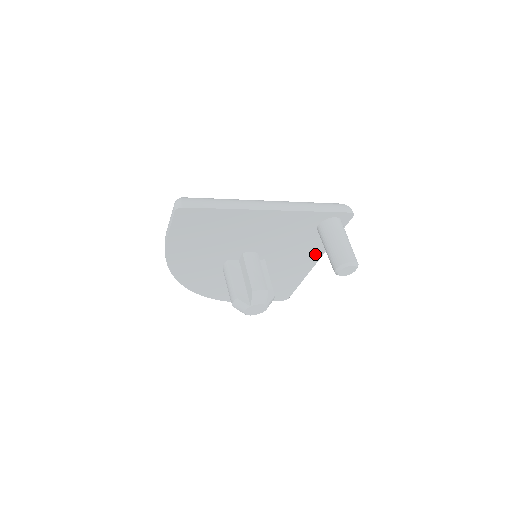
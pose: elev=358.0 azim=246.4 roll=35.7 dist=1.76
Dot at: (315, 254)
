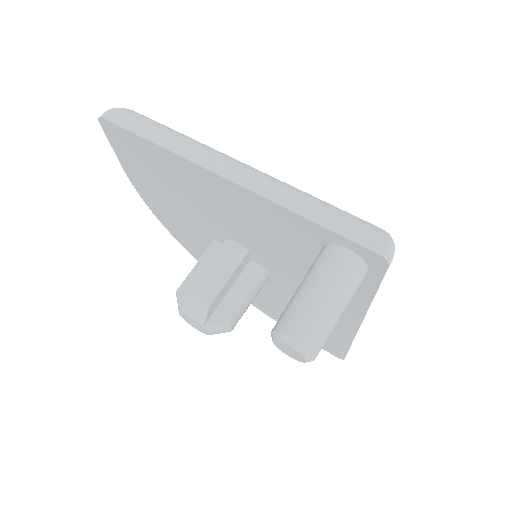
Dot at: (349, 307)
